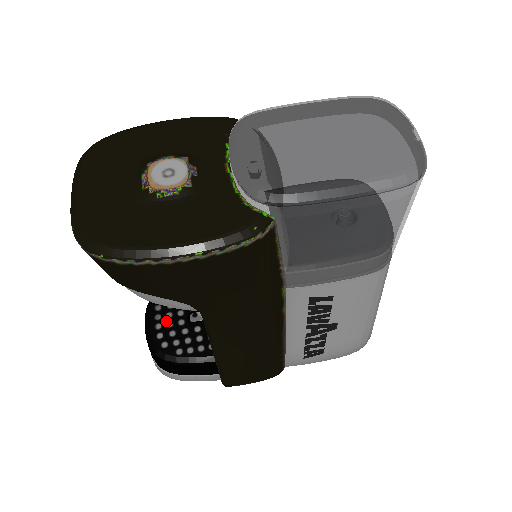
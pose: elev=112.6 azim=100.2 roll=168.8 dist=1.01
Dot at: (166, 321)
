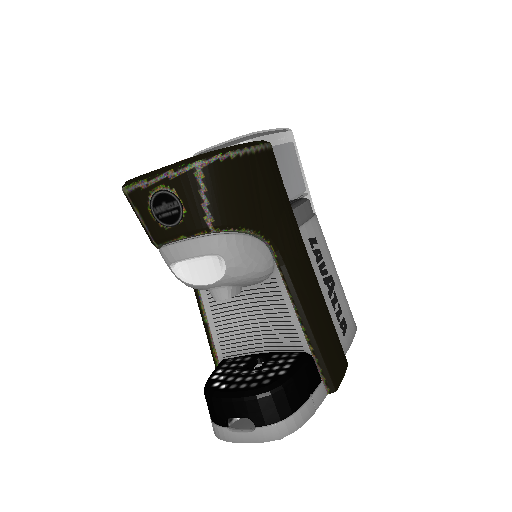
Dot at: (243, 381)
